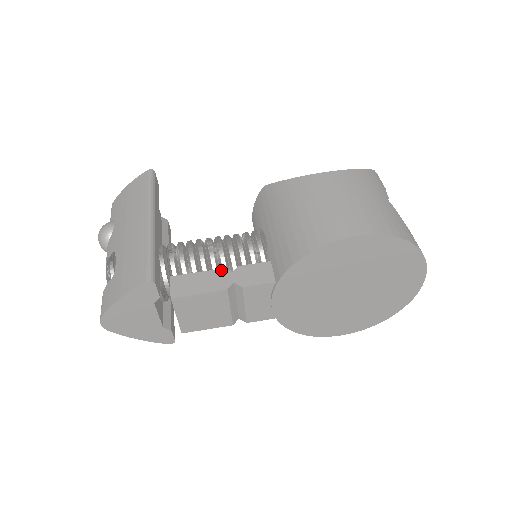
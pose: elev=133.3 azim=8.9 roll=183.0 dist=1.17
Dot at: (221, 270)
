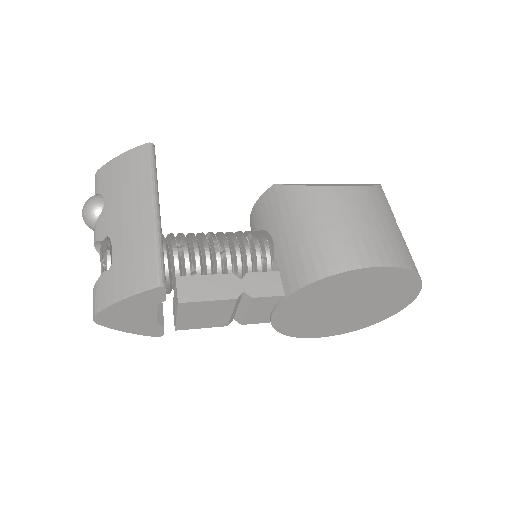
Dot at: (229, 275)
